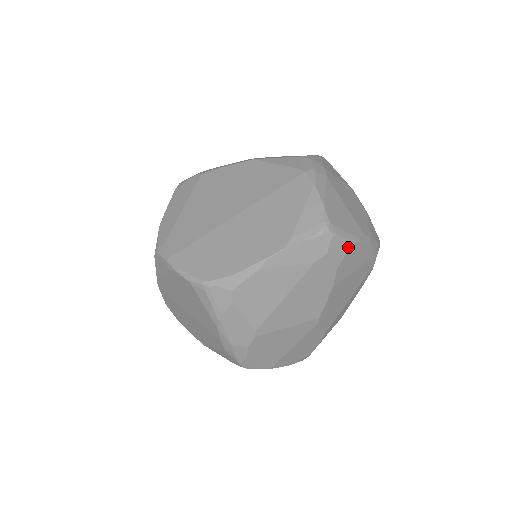
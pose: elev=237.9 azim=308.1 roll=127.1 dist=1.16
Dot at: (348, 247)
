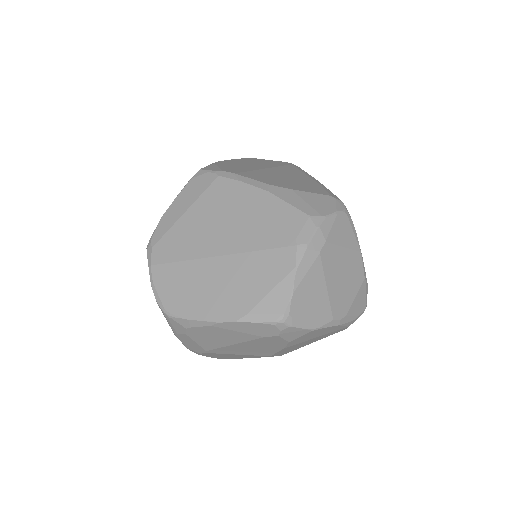
Dot at: (305, 332)
